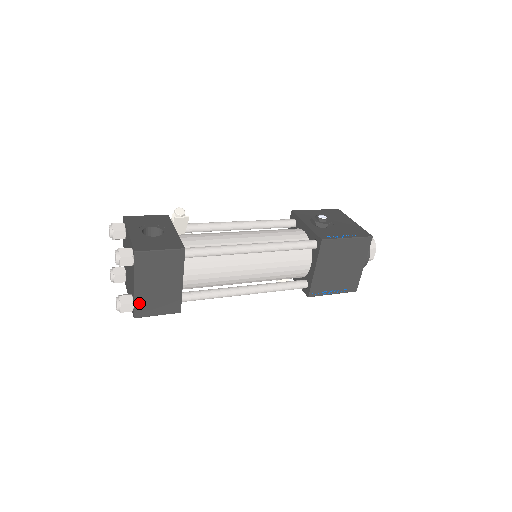
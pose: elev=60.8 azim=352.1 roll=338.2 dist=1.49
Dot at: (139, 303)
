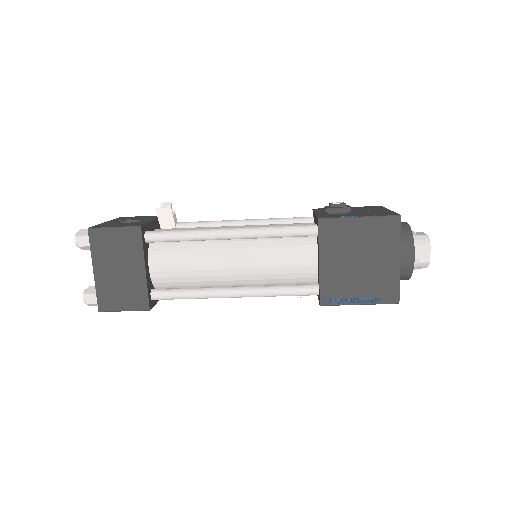
Dot at: (101, 292)
